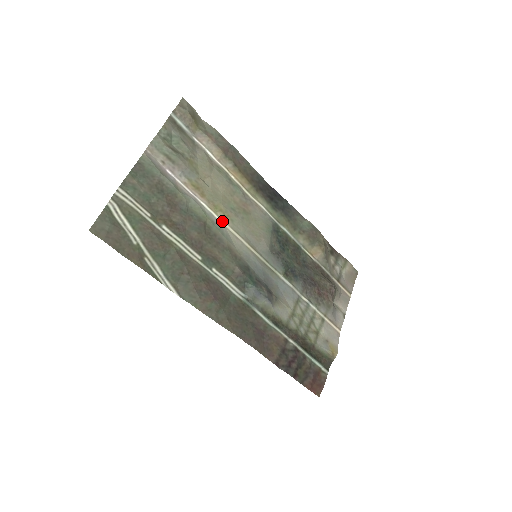
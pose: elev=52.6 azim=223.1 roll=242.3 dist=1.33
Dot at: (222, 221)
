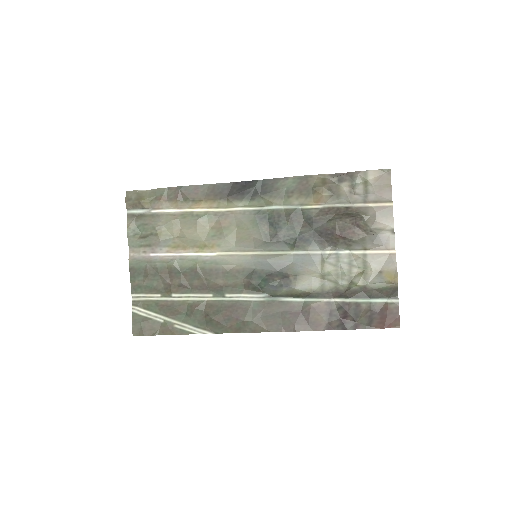
Dot at: (211, 253)
